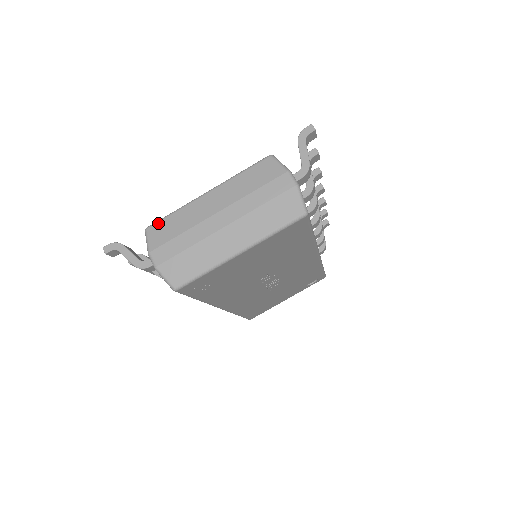
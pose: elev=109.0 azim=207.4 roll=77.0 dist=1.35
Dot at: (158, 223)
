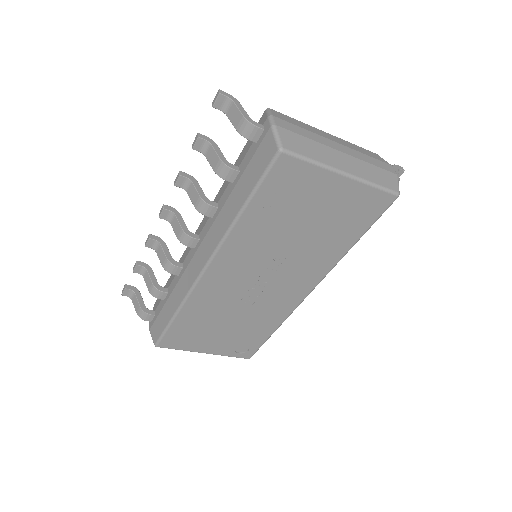
Dot at: occluded
